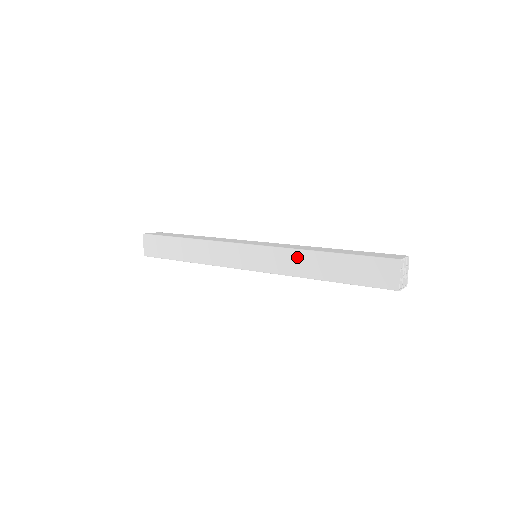
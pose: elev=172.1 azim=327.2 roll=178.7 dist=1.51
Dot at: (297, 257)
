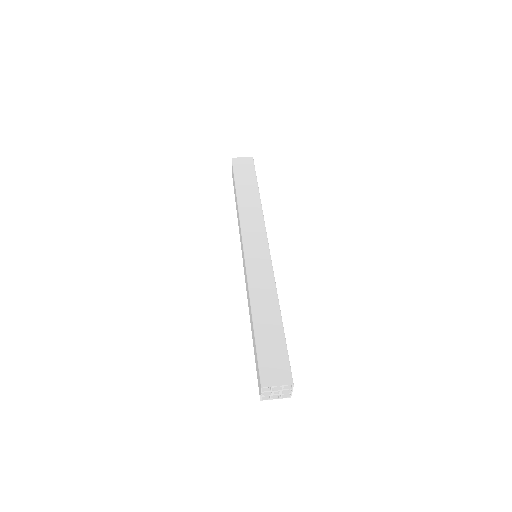
Dot at: (248, 296)
